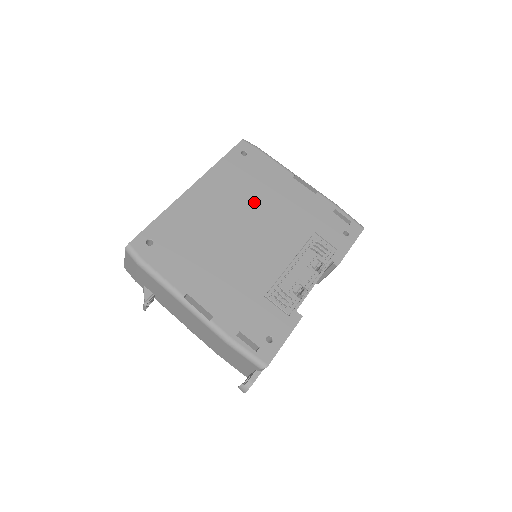
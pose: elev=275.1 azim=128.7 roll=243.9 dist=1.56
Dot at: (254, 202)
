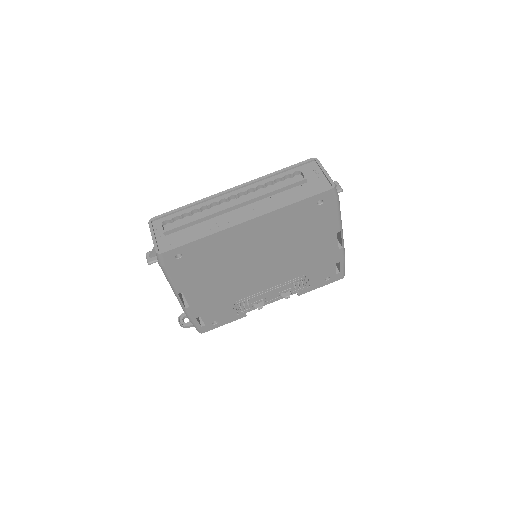
Dot at: (286, 245)
